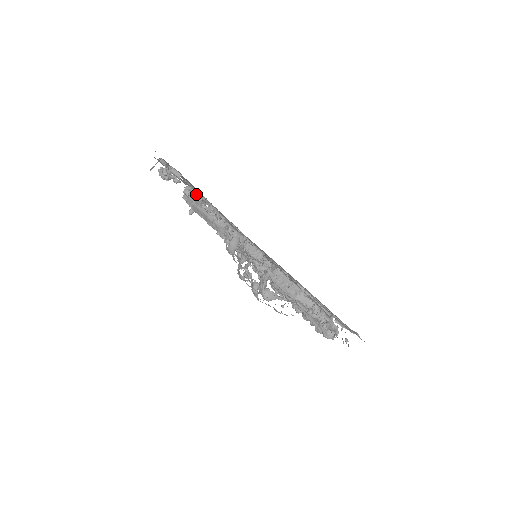
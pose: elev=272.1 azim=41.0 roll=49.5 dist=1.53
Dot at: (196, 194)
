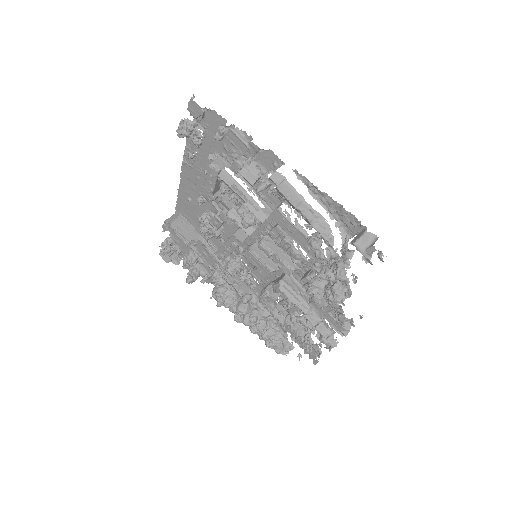
Dot at: (256, 169)
